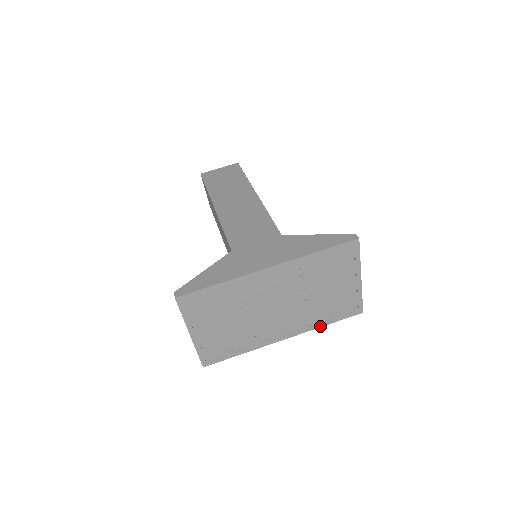
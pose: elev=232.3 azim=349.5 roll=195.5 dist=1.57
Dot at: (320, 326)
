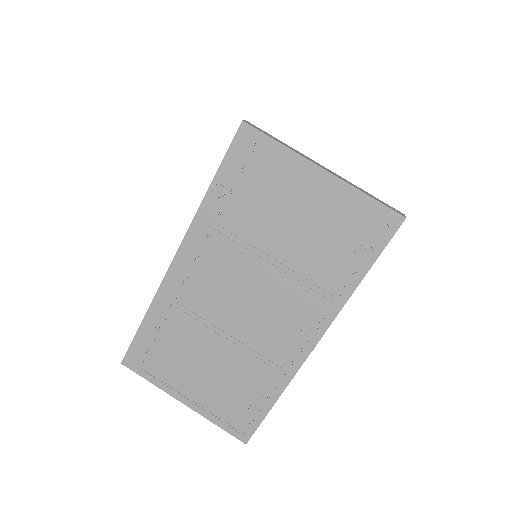
Dot at: (351, 290)
